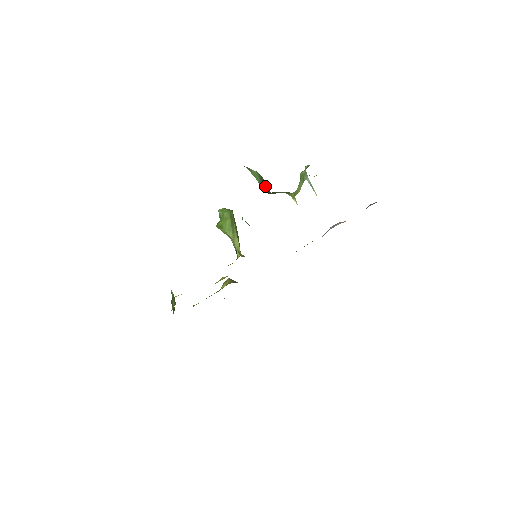
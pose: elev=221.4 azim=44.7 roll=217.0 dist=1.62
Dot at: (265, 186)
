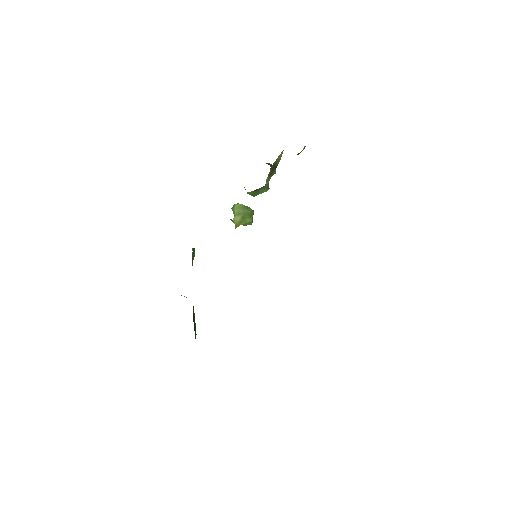
Dot at: (270, 164)
